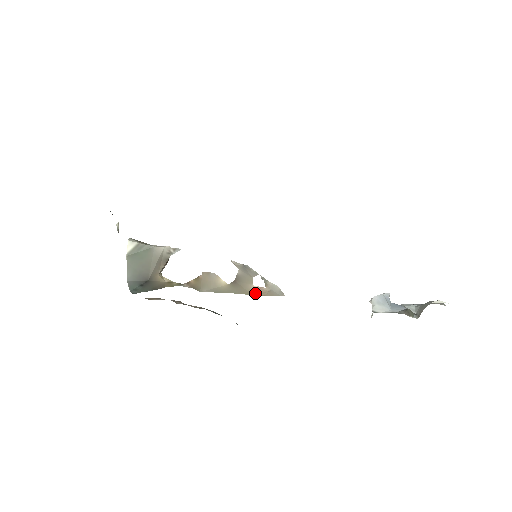
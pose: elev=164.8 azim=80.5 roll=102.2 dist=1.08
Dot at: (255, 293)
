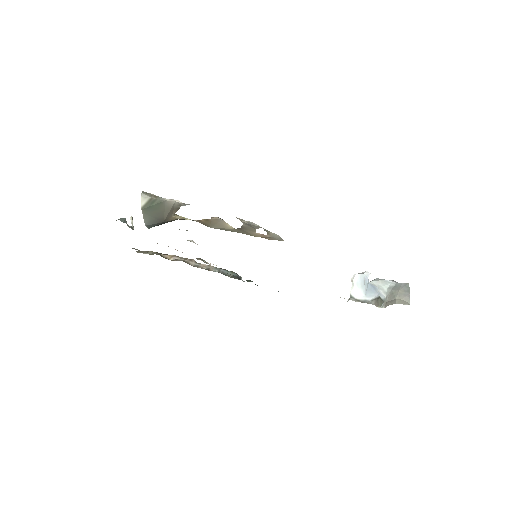
Dot at: (258, 236)
